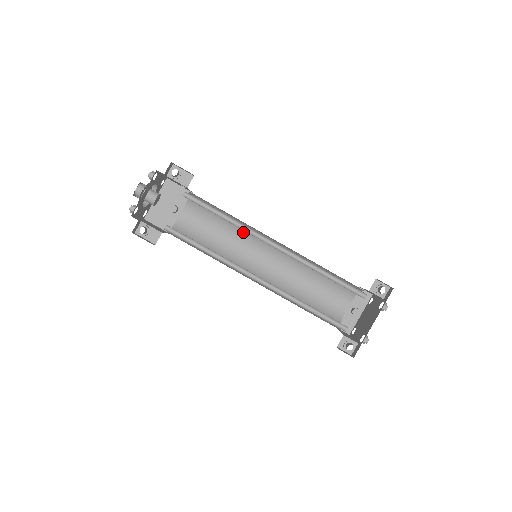
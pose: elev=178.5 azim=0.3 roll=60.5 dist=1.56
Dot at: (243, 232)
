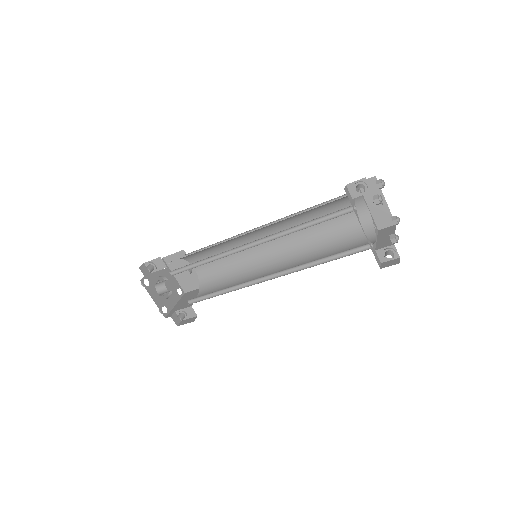
Dot at: (236, 242)
